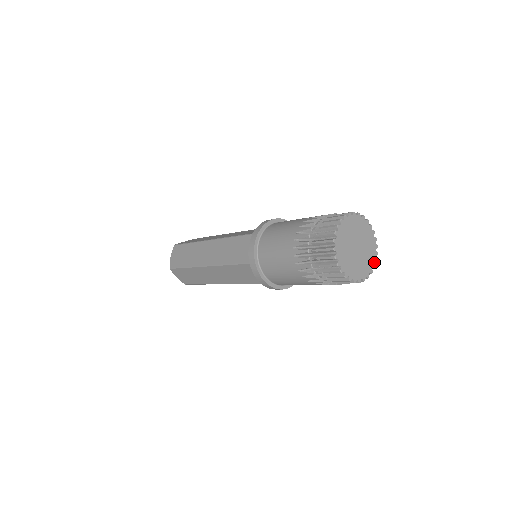
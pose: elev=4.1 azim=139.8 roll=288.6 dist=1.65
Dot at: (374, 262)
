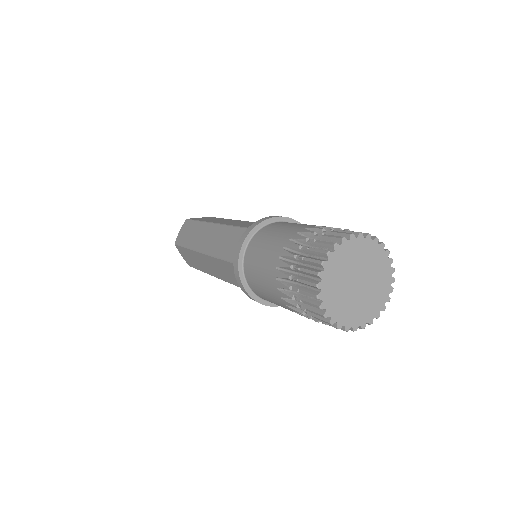
Dot at: (390, 266)
